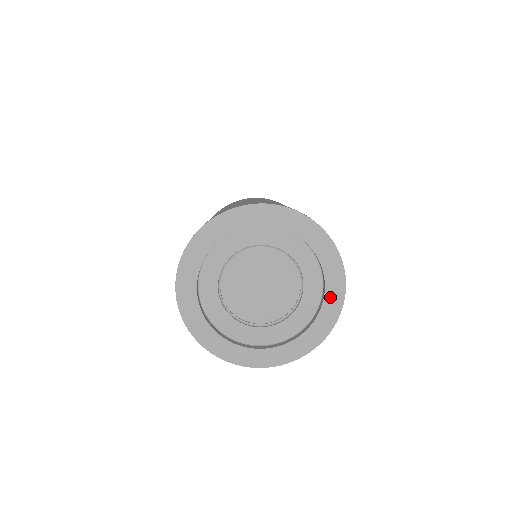
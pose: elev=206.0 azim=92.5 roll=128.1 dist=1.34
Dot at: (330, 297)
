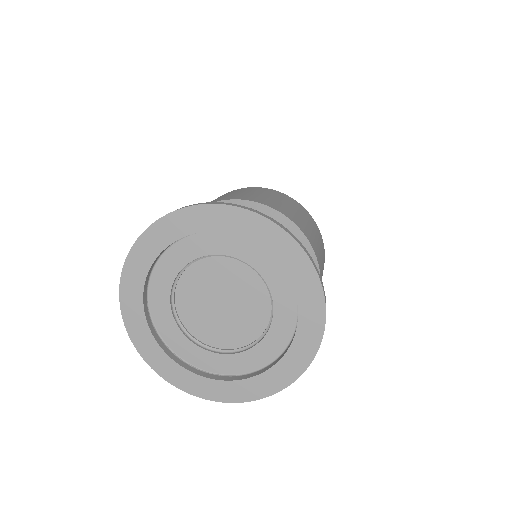
Dot at: (306, 317)
